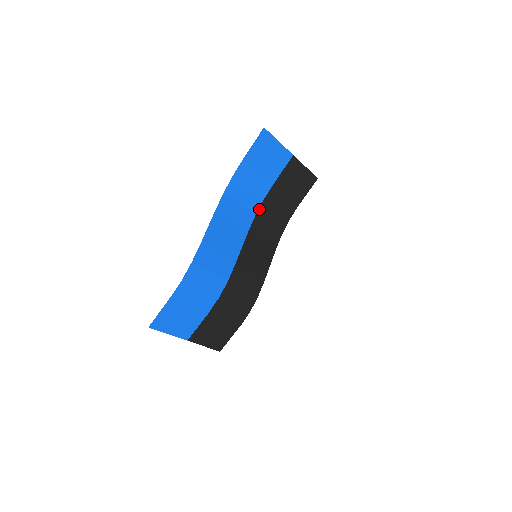
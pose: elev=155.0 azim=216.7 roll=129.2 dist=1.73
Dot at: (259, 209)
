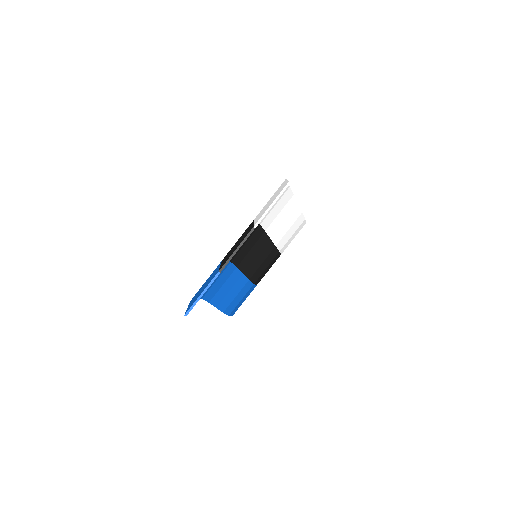
Dot at: occluded
